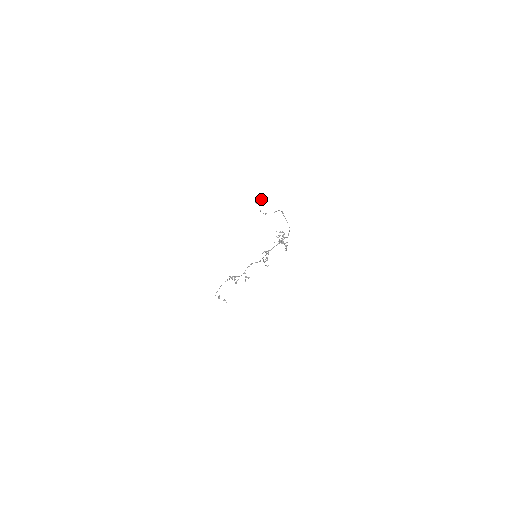
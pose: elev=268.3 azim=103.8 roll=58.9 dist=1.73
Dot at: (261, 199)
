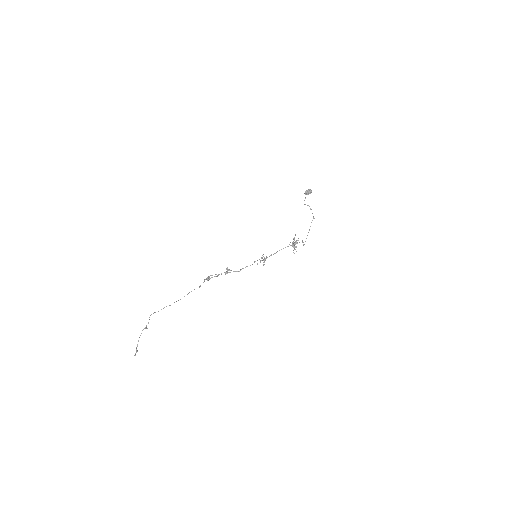
Dot at: occluded
